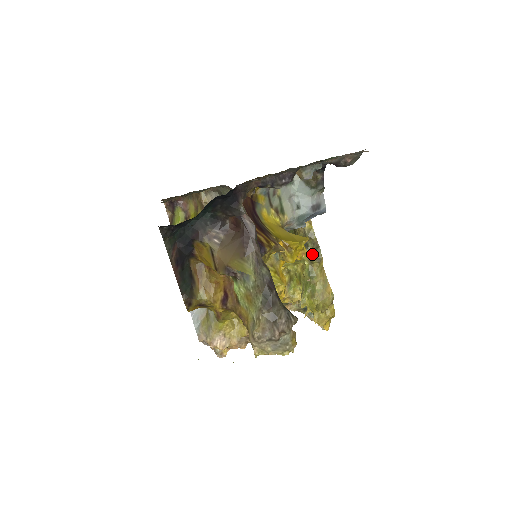
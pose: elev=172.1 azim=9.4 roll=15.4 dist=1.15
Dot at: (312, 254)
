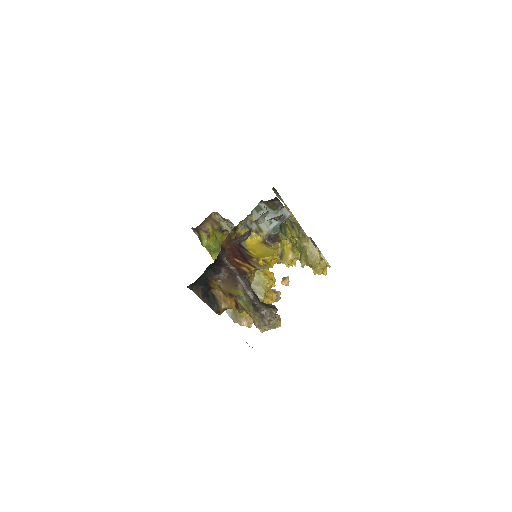
Dot at: (298, 233)
